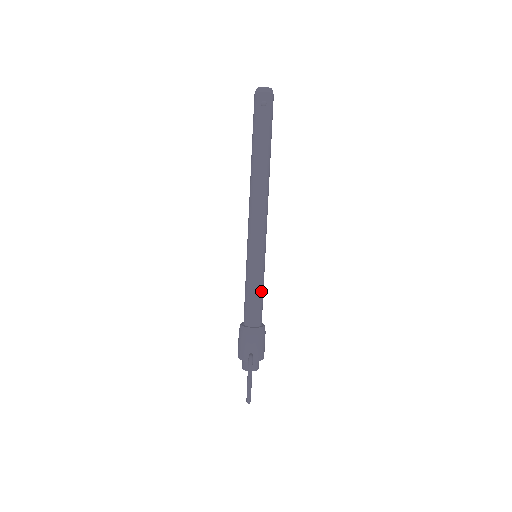
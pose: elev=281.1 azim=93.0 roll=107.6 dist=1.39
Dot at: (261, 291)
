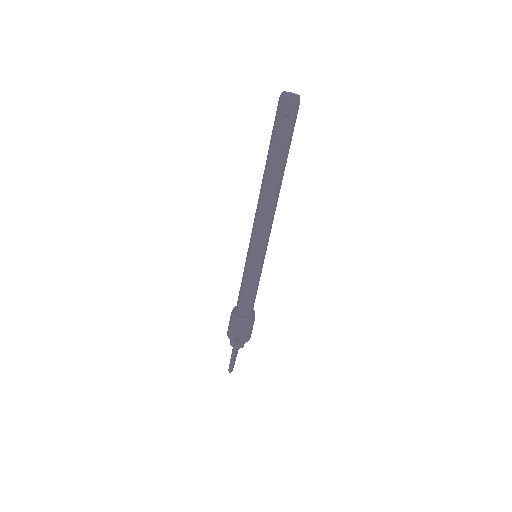
Dot at: (255, 288)
